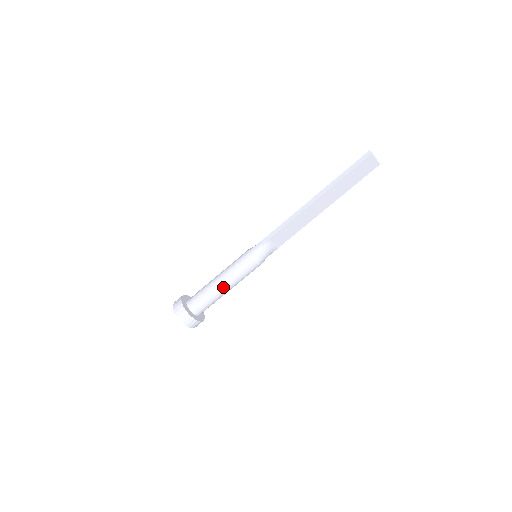
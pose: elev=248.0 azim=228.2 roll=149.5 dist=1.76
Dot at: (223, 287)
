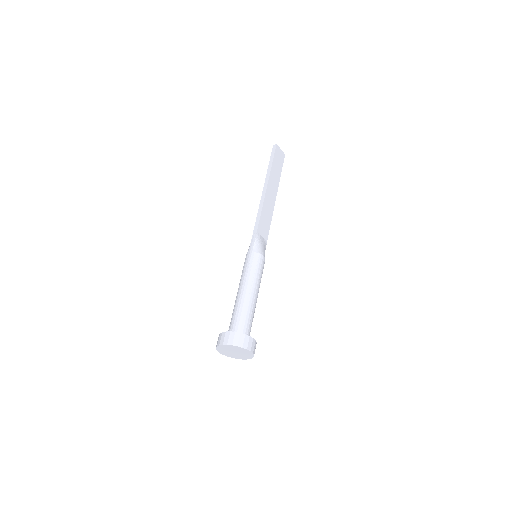
Dot at: (251, 292)
